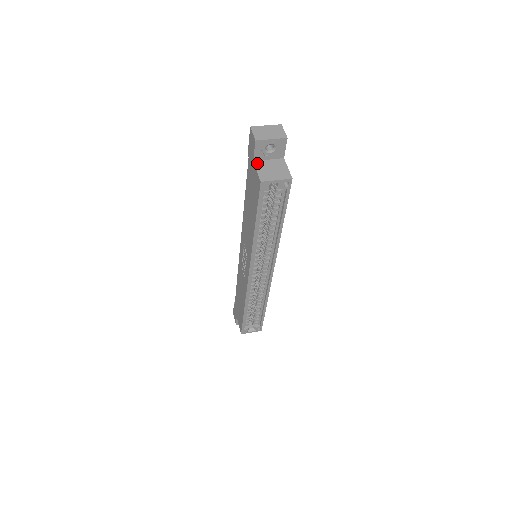
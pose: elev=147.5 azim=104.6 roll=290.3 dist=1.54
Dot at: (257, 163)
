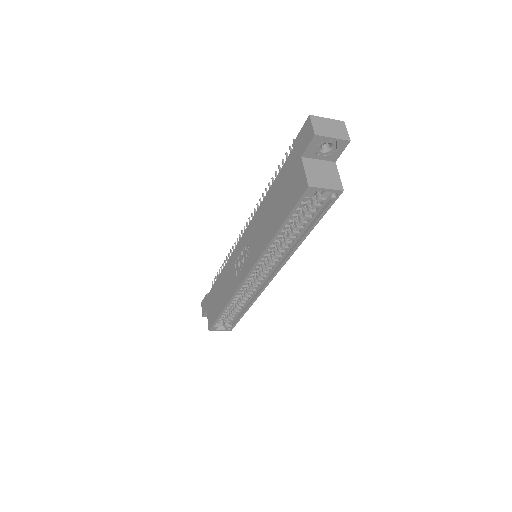
Dot at: (305, 161)
